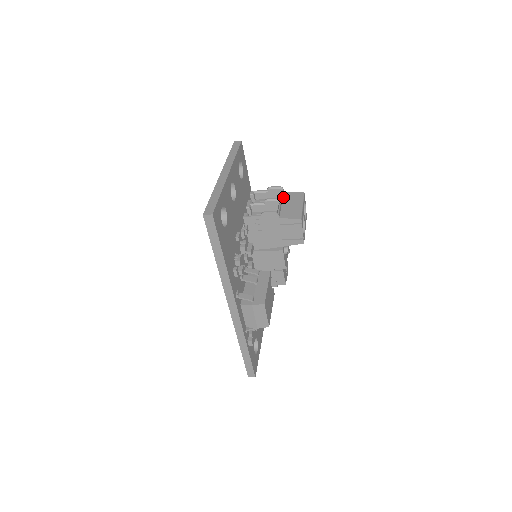
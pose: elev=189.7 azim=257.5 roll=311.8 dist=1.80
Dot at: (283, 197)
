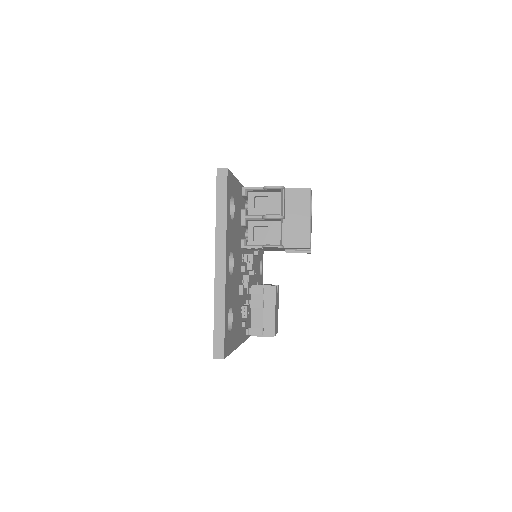
Dot at: (285, 201)
